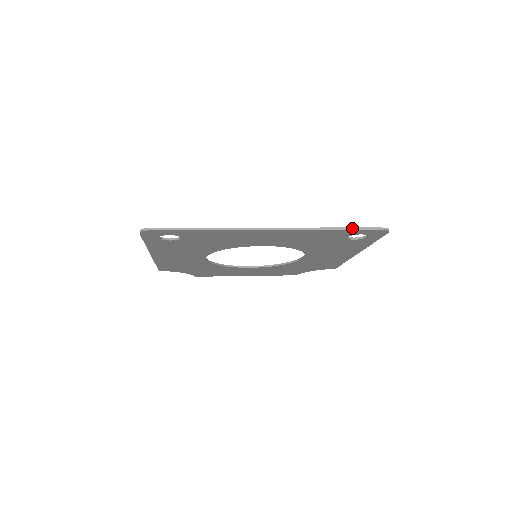
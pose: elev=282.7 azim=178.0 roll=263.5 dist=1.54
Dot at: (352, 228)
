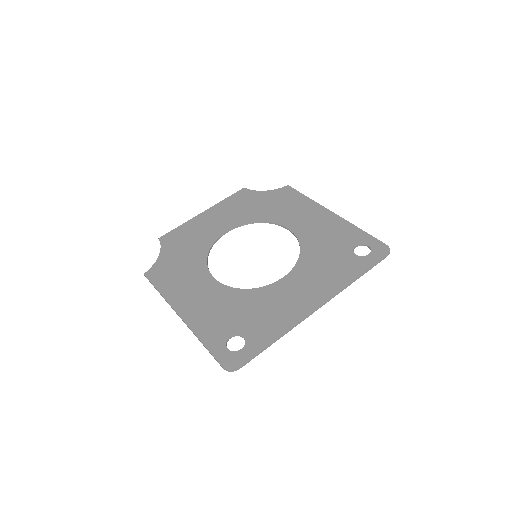
Dot at: (370, 269)
